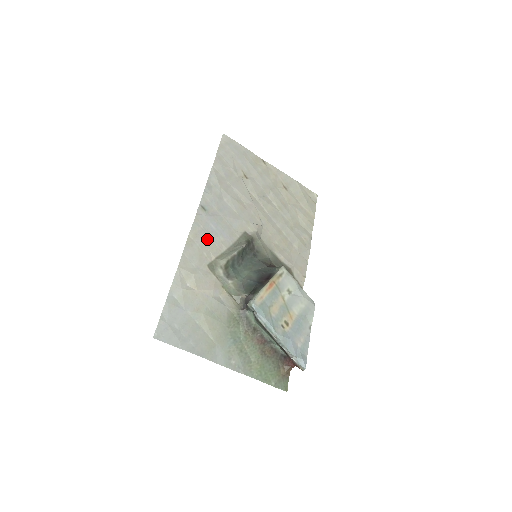
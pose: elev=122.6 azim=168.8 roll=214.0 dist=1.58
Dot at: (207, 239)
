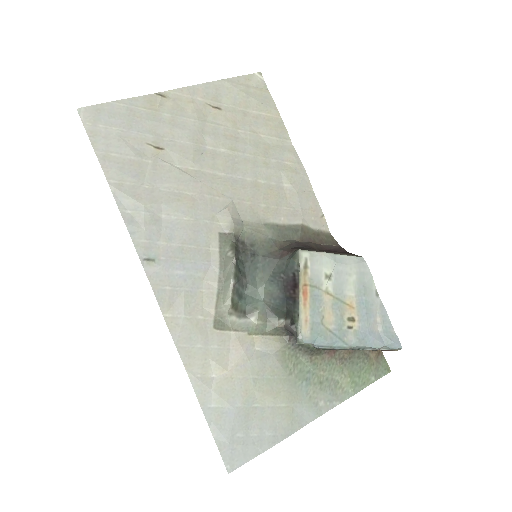
Dot at: (187, 296)
